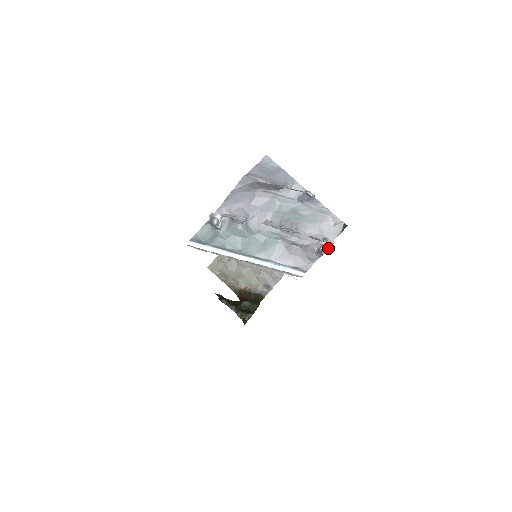
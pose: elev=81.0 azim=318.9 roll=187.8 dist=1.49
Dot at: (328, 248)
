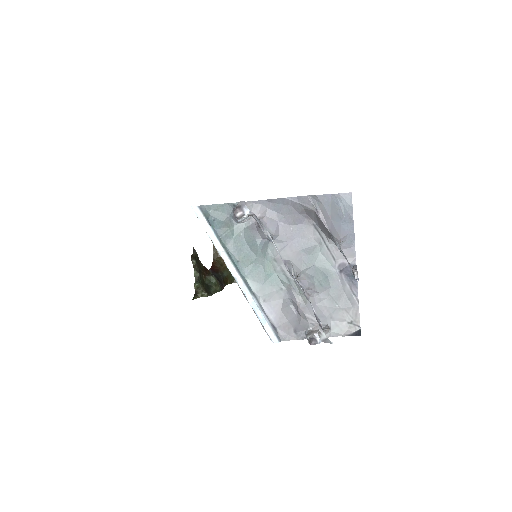
Dot at: (322, 341)
